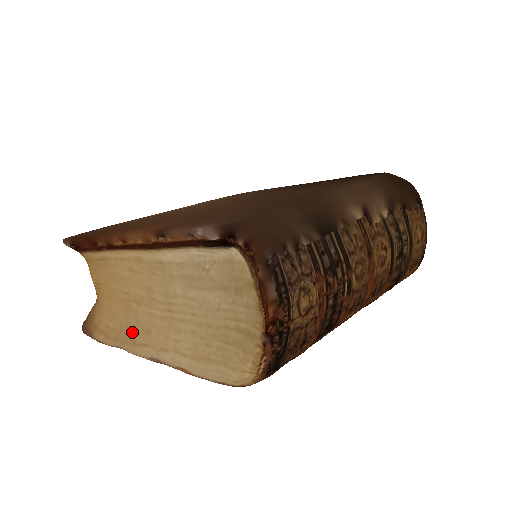
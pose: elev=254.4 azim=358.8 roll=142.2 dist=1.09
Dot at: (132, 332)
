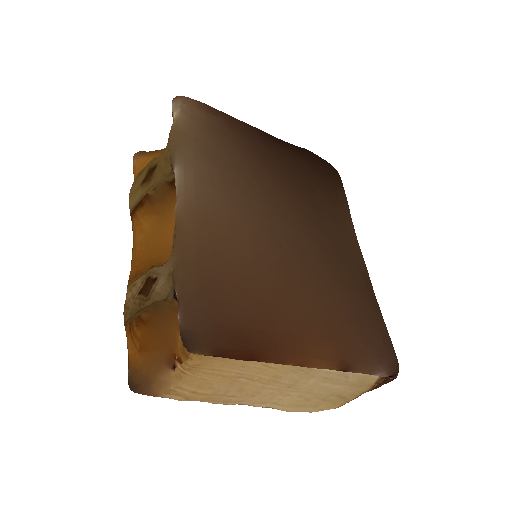
Dot at: (231, 396)
